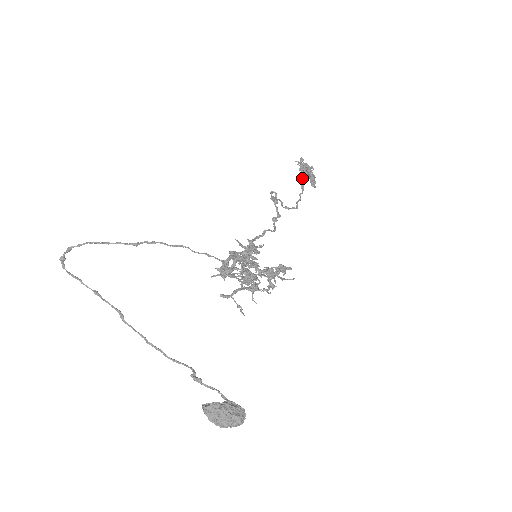
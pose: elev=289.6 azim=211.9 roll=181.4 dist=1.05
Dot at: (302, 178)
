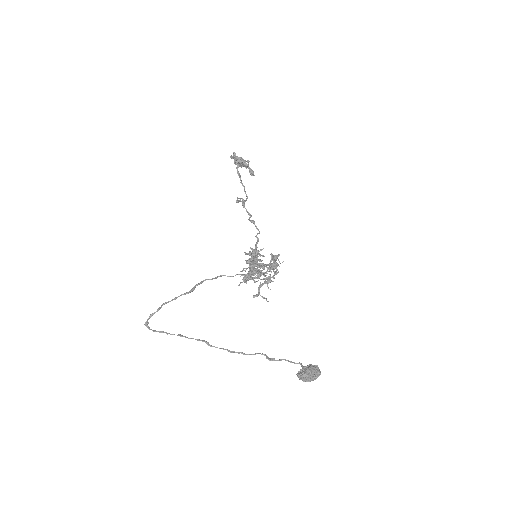
Dot at: (236, 167)
